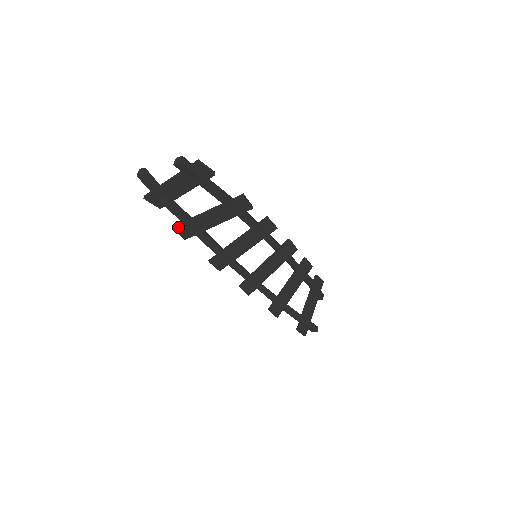
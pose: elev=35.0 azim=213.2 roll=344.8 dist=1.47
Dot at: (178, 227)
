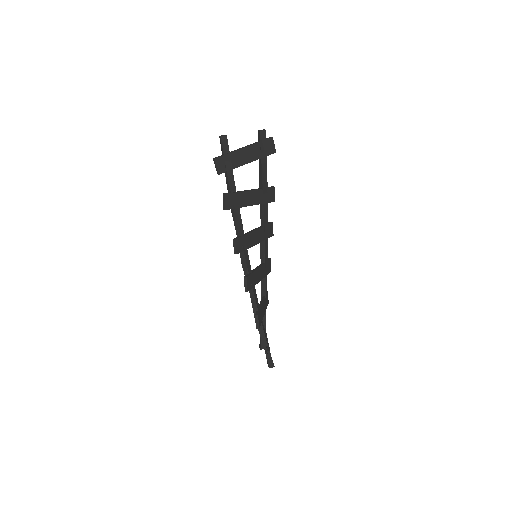
Dot at: (228, 194)
